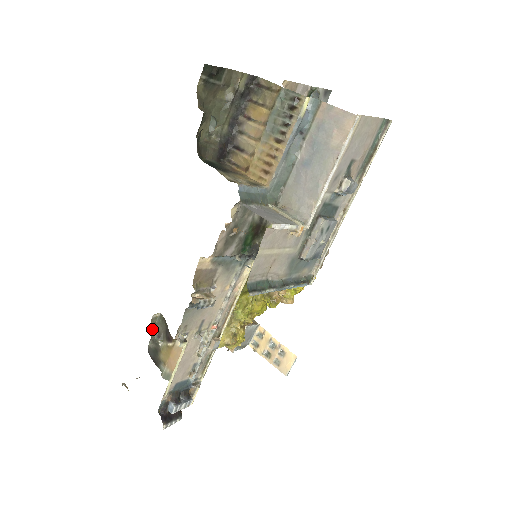
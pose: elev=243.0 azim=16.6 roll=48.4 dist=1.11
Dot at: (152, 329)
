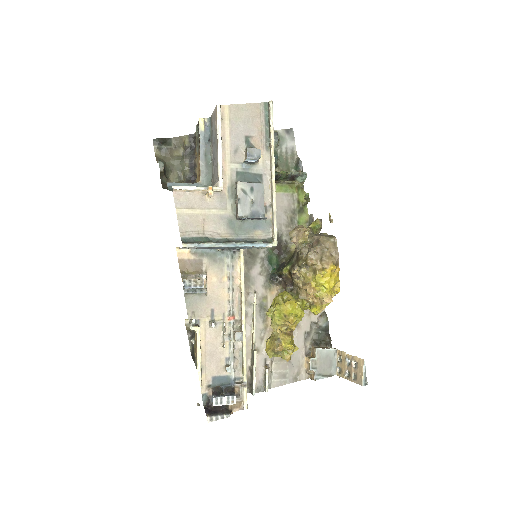
Dot at: (187, 333)
